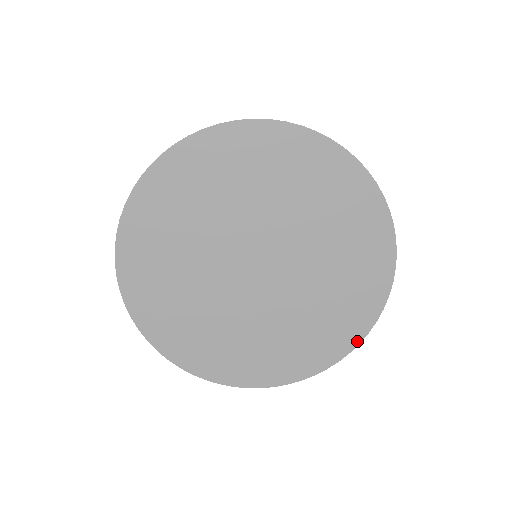
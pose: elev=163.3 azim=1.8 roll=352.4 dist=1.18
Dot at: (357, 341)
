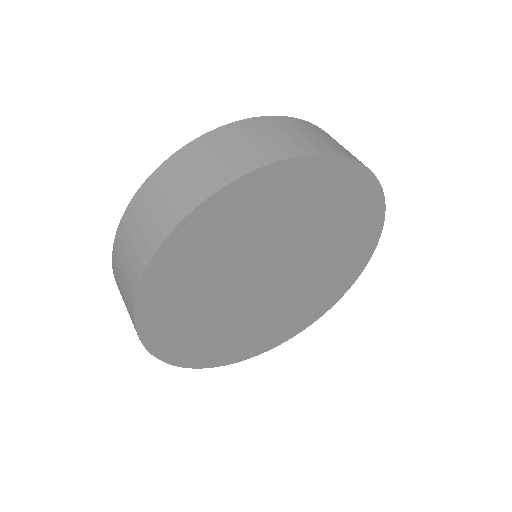
Dot at: (380, 227)
